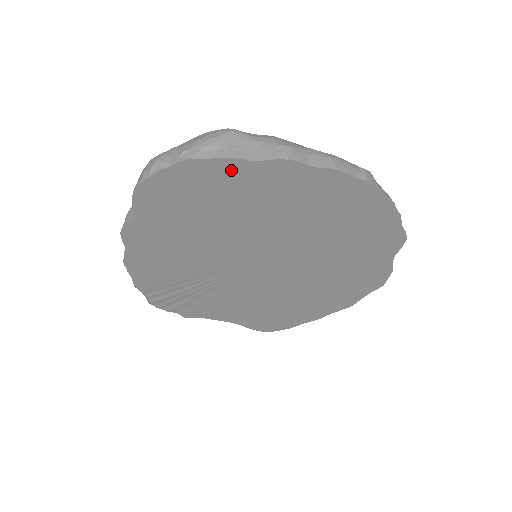
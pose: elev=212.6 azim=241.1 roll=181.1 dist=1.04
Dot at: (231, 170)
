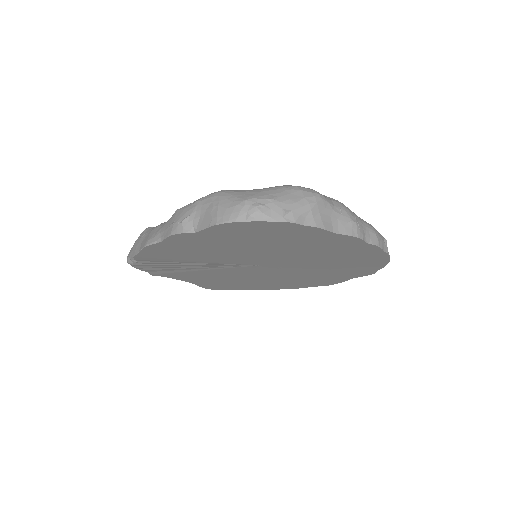
Dot at: (313, 232)
